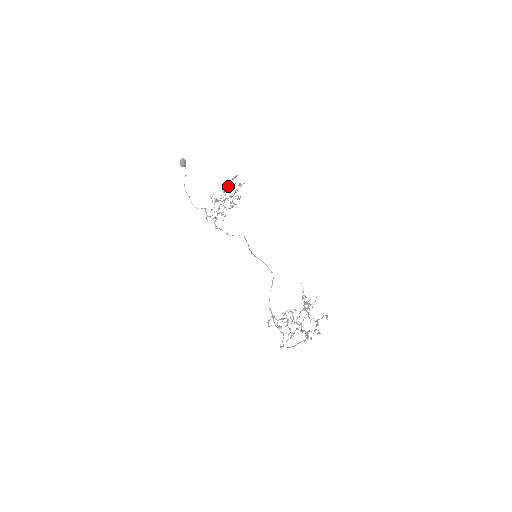
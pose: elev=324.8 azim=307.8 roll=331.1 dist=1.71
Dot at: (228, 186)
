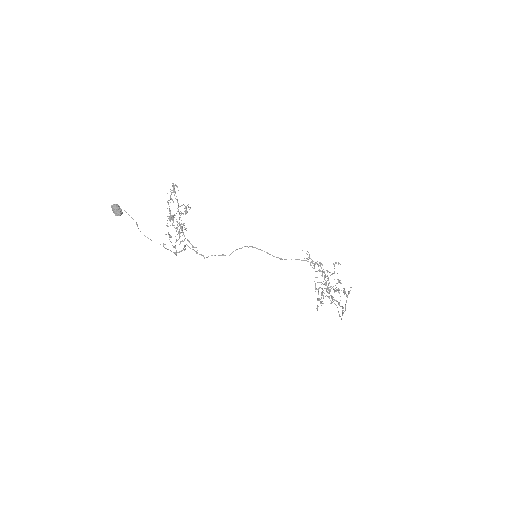
Dot at: occluded
